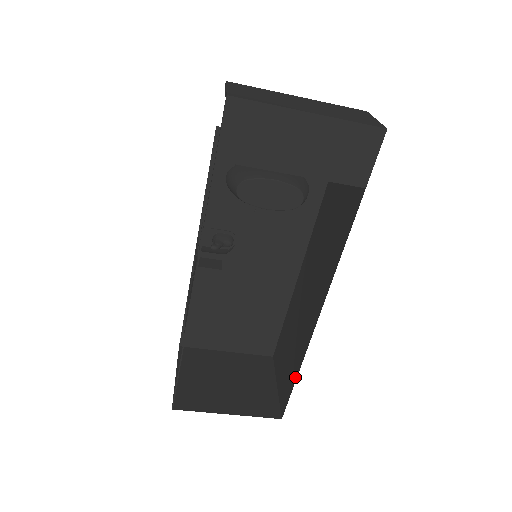
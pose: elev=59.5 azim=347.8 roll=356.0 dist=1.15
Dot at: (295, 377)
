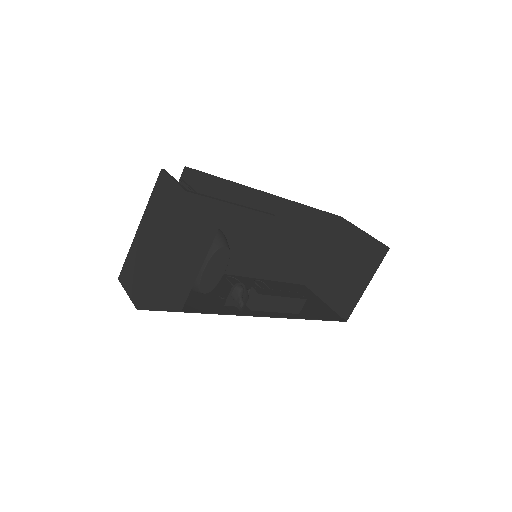
Dot at: occluded
